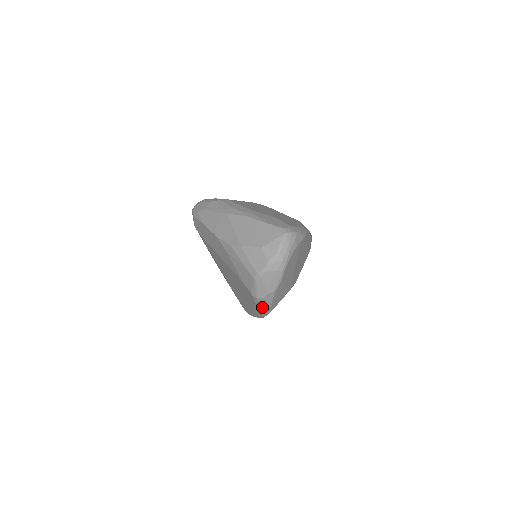
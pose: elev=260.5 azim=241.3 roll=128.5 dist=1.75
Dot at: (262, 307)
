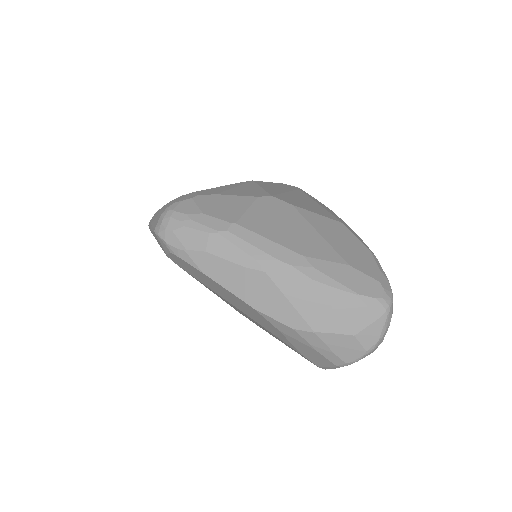
Dot at: occluded
